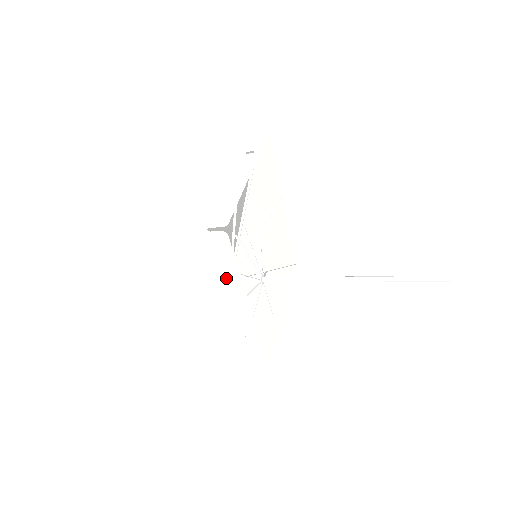
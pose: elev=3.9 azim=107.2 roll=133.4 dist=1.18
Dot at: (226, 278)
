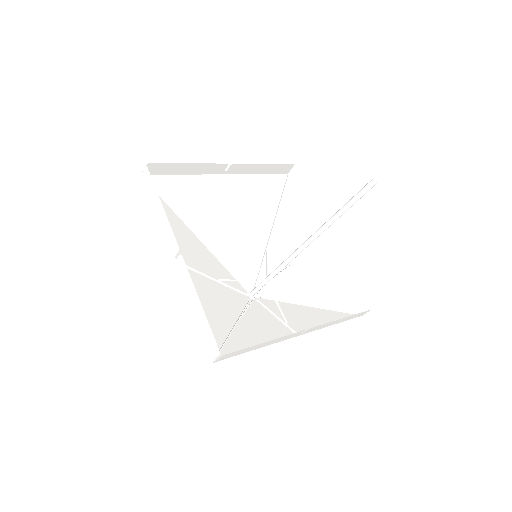
Dot at: (156, 203)
